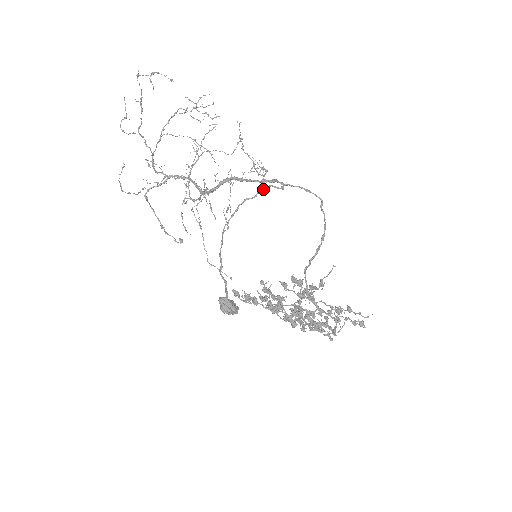
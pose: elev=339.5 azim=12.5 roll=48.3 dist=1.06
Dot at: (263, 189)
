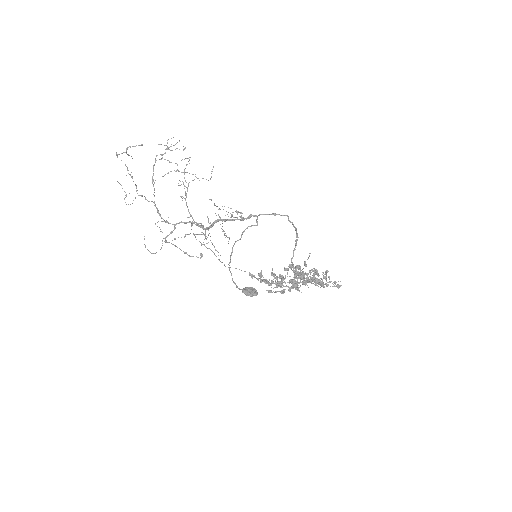
Dot at: (244, 231)
